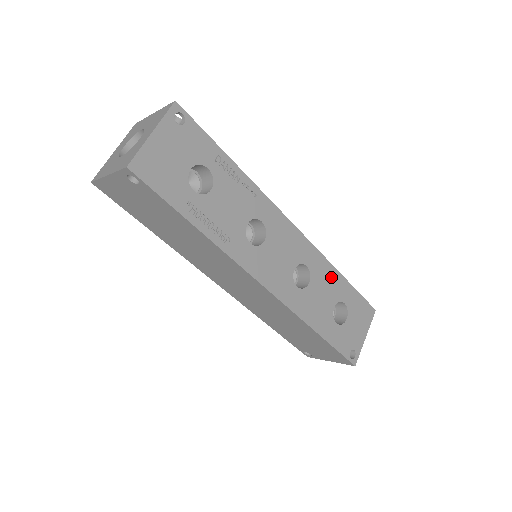
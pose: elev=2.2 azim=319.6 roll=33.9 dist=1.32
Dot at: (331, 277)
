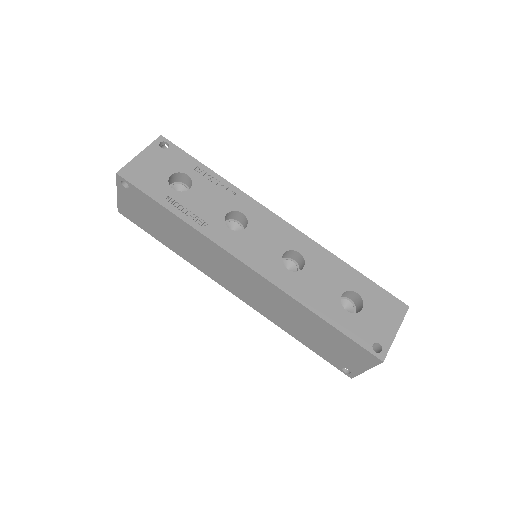
Dot at: (334, 266)
